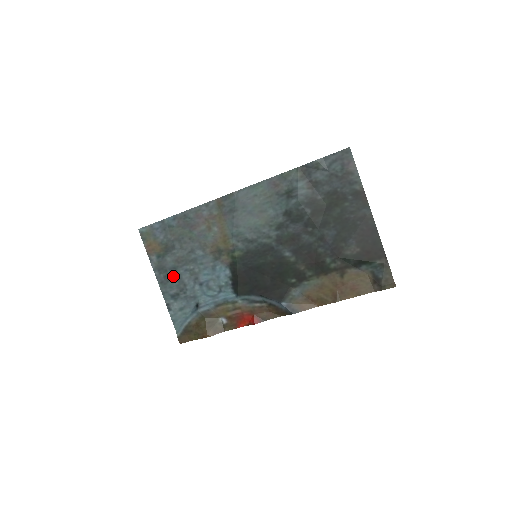
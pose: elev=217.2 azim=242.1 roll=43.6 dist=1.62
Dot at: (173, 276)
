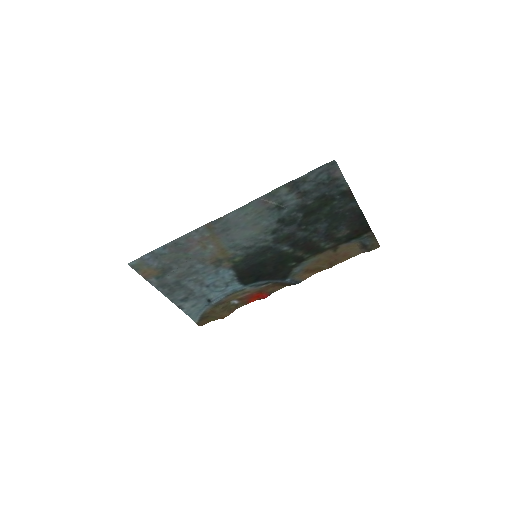
Dot at: (178, 287)
